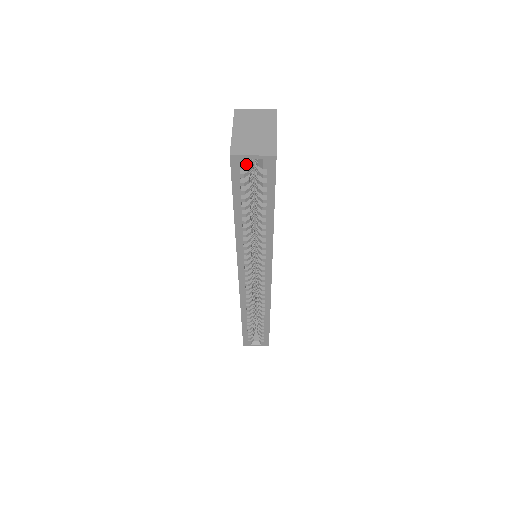
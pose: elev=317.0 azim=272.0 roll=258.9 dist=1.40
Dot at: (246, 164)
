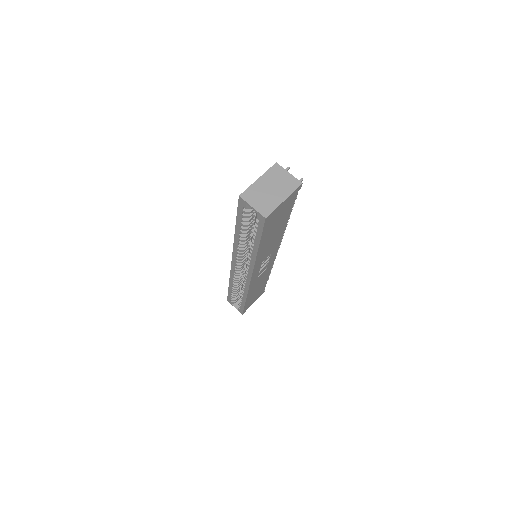
Dot at: (249, 207)
